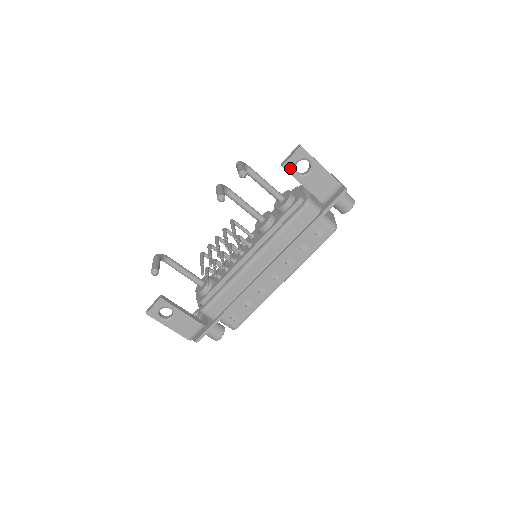
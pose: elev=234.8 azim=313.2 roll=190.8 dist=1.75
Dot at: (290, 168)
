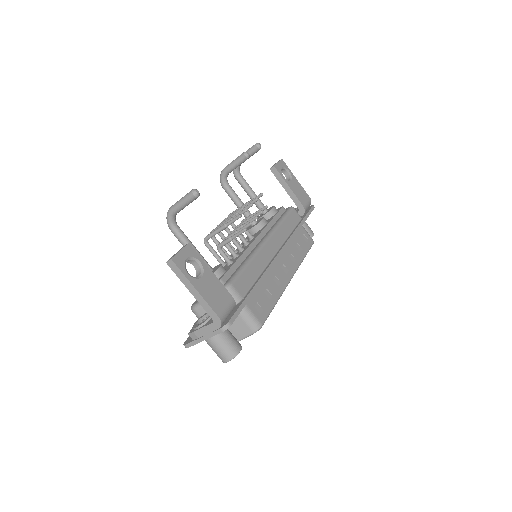
Dot at: (279, 170)
